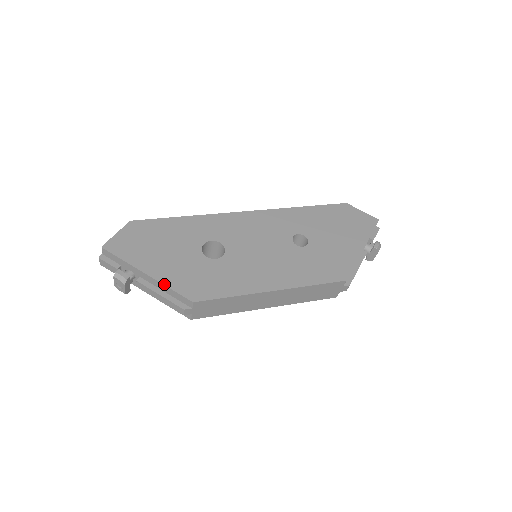
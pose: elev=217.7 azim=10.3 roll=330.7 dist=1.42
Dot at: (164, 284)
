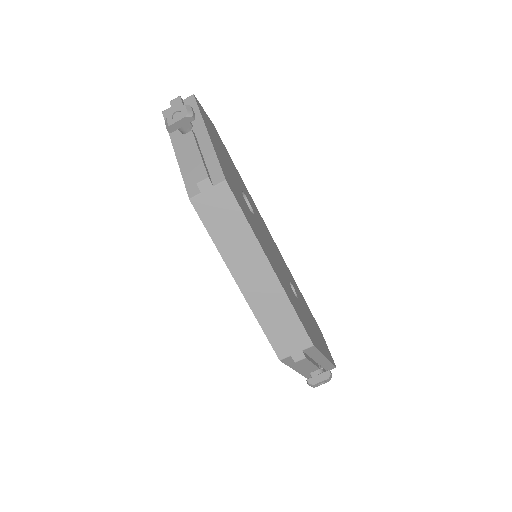
Dot at: (215, 151)
